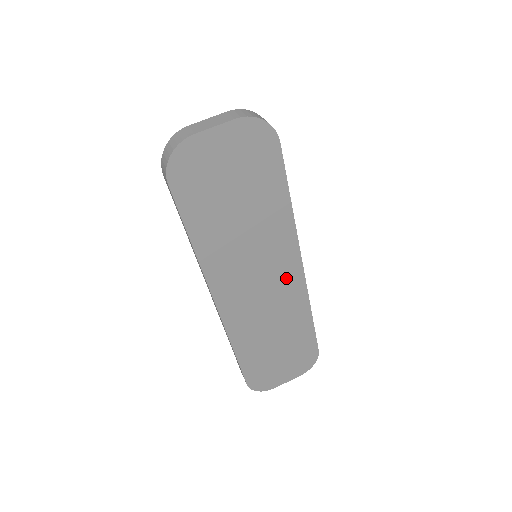
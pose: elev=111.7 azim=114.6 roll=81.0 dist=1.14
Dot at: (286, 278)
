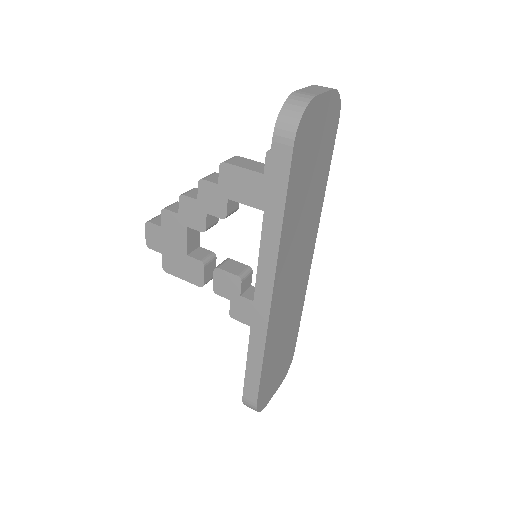
Dot at: (305, 266)
